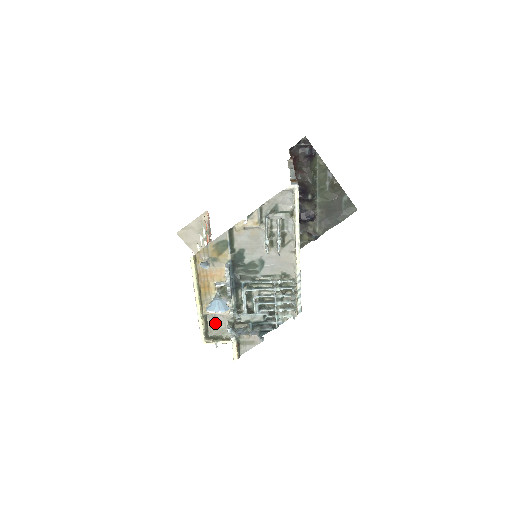
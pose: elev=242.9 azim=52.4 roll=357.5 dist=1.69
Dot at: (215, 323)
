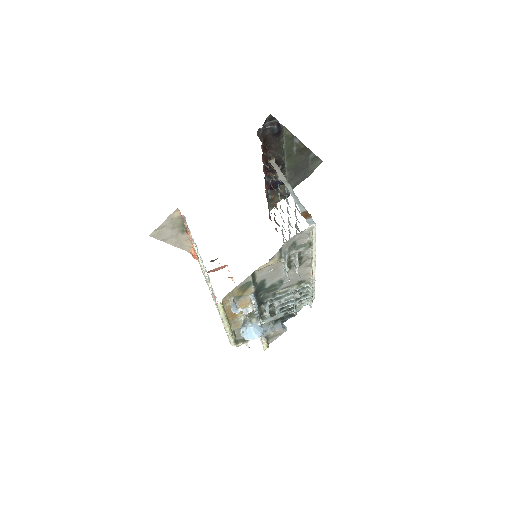
Dot at: occluded
